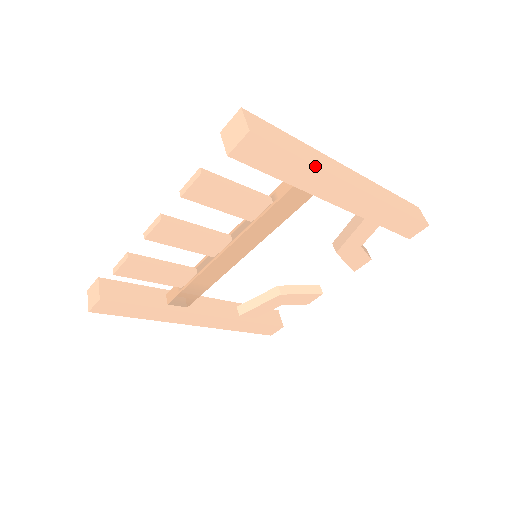
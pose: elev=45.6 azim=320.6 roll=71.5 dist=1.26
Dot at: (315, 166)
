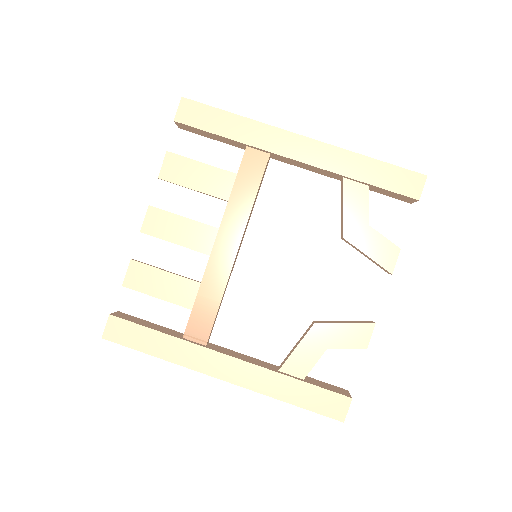
Dot at: (248, 119)
